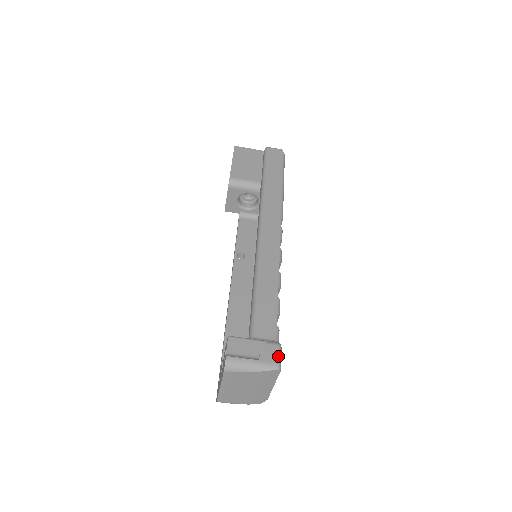
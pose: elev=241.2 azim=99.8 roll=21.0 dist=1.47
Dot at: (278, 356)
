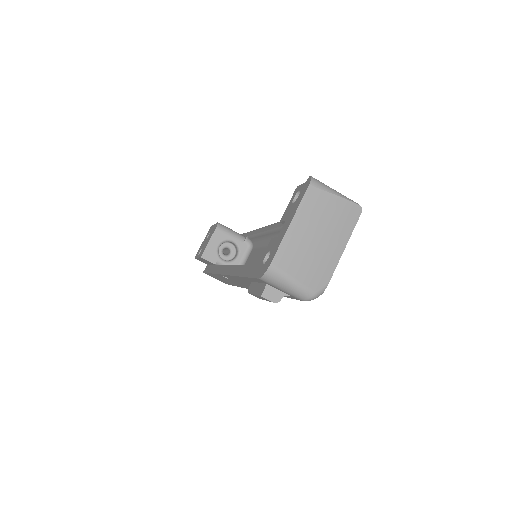
Dot at: occluded
